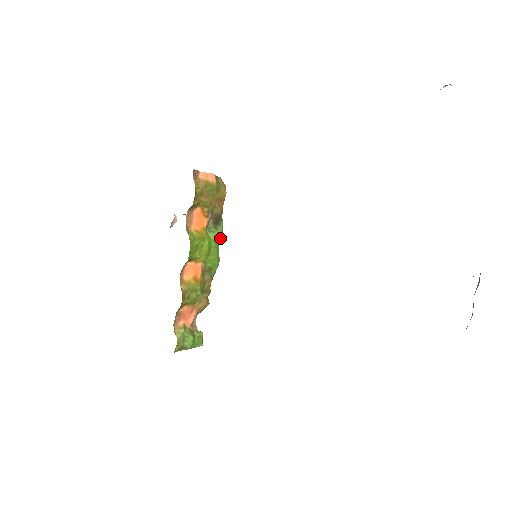
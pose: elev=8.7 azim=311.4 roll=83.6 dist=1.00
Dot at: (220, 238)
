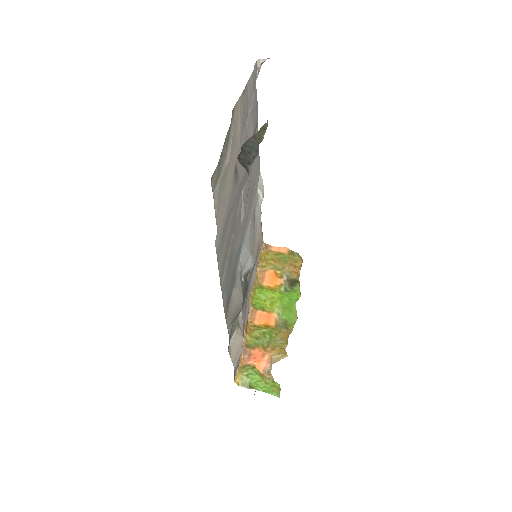
Dot at: (295, 296)
